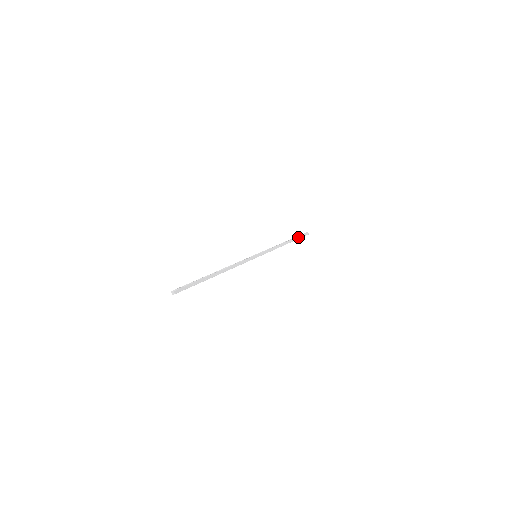
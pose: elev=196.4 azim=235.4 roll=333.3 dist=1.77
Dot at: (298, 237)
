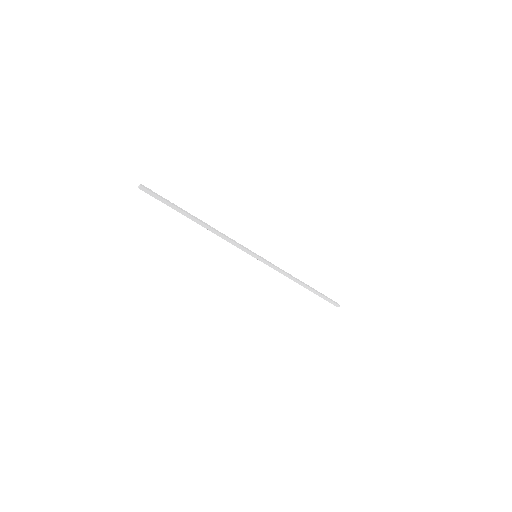
Dot at: (322, 294)
